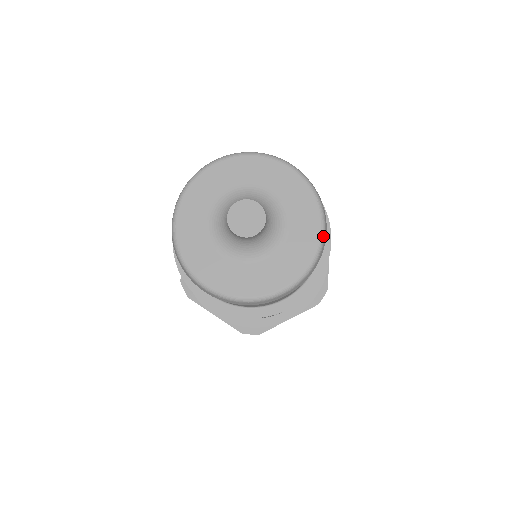
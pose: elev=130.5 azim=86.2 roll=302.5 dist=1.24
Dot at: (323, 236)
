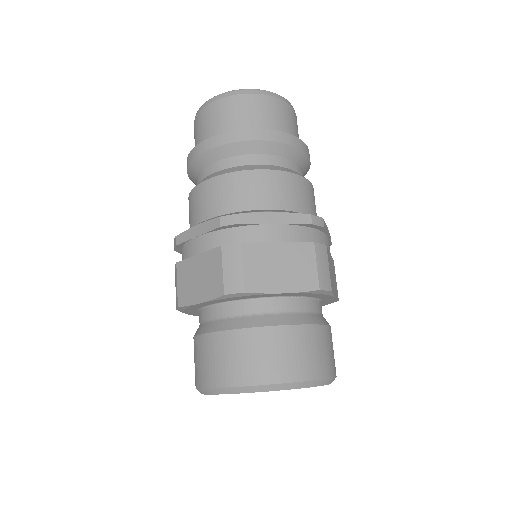
Dot at: occluded
